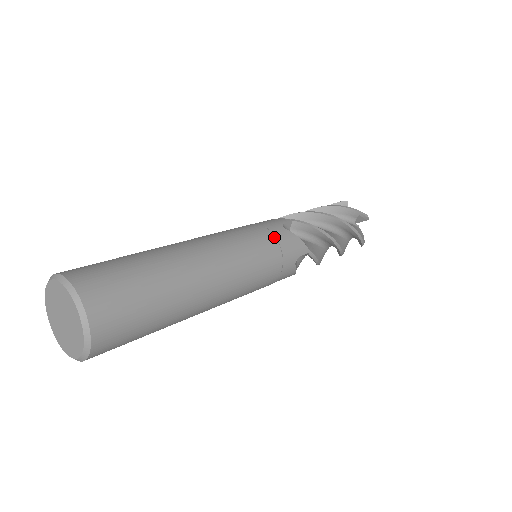
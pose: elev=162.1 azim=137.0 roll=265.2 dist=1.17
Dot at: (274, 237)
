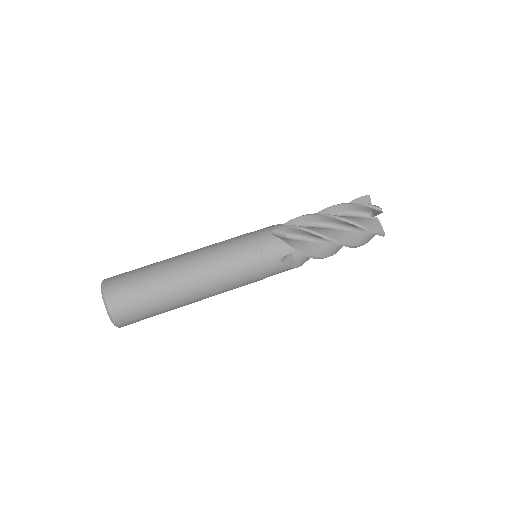
Dot at: (257, 243)
